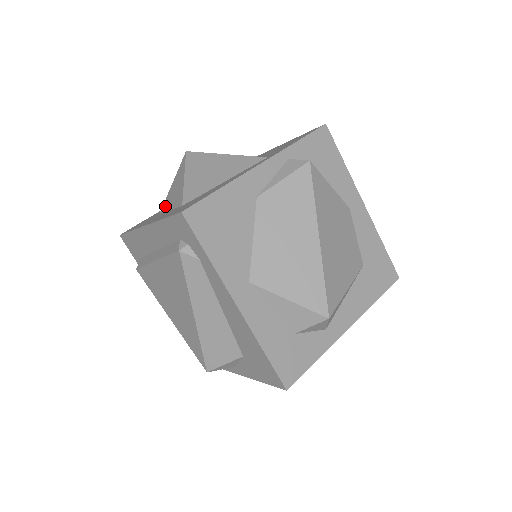
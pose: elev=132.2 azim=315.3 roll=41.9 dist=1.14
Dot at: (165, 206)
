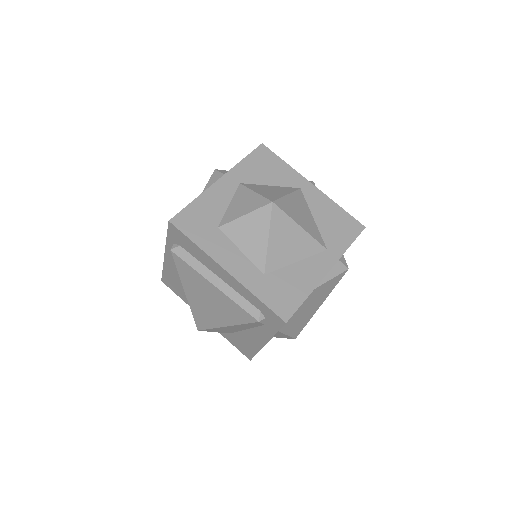
Dot at: (231, 233)
